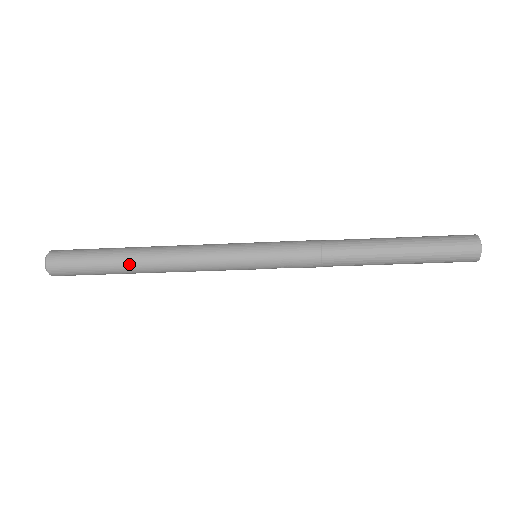
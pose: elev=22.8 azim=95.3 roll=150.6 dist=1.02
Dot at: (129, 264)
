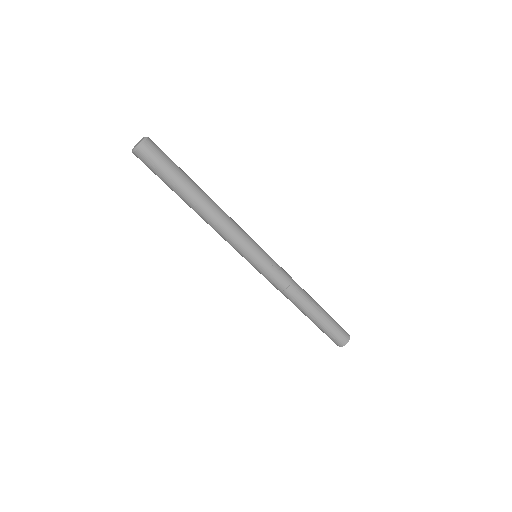
Dot at: (198, 189)
